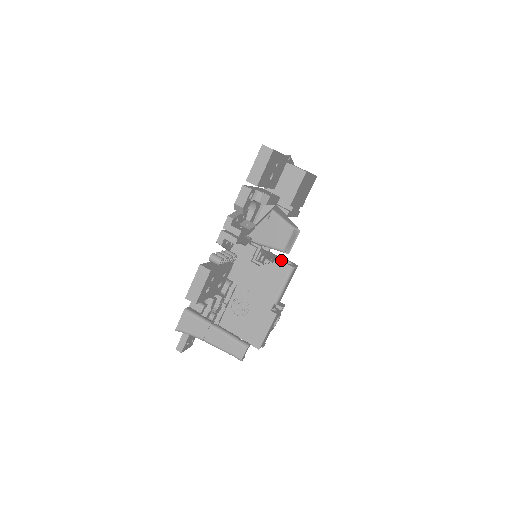
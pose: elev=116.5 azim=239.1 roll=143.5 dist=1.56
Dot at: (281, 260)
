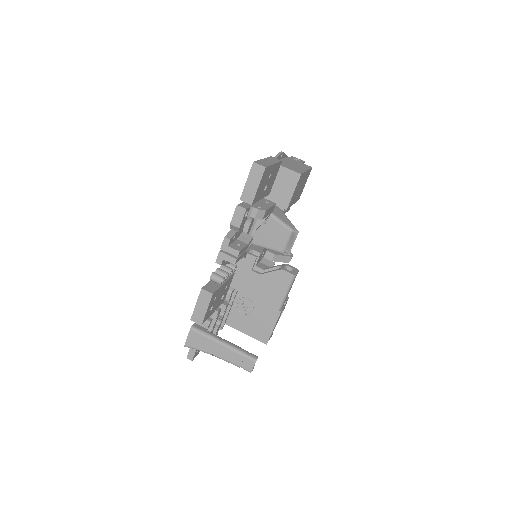
Dot at: (282, 268)
